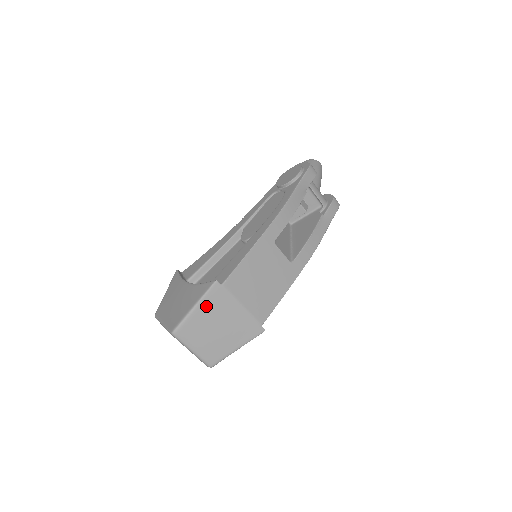
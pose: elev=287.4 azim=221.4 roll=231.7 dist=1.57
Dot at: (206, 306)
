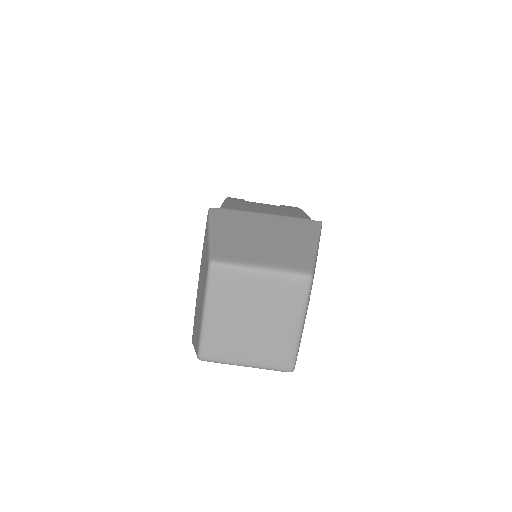
Dot at: (223, 226)
